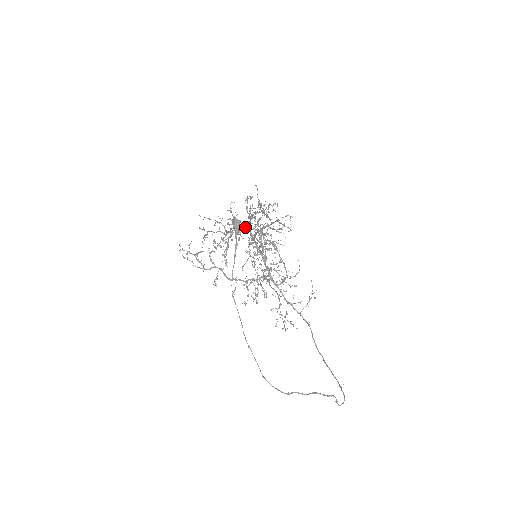
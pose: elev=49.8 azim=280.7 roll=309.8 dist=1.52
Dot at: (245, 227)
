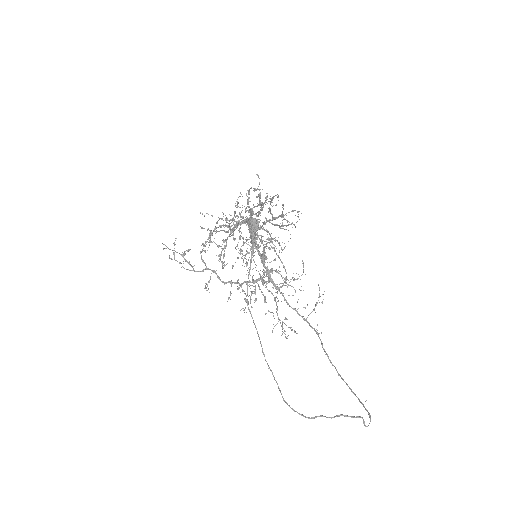
Dot at: occluded
